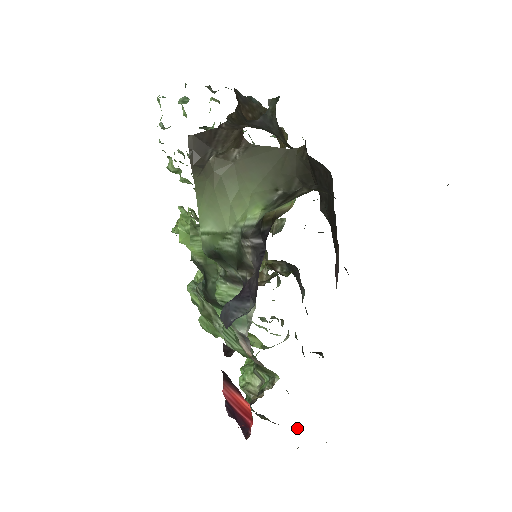
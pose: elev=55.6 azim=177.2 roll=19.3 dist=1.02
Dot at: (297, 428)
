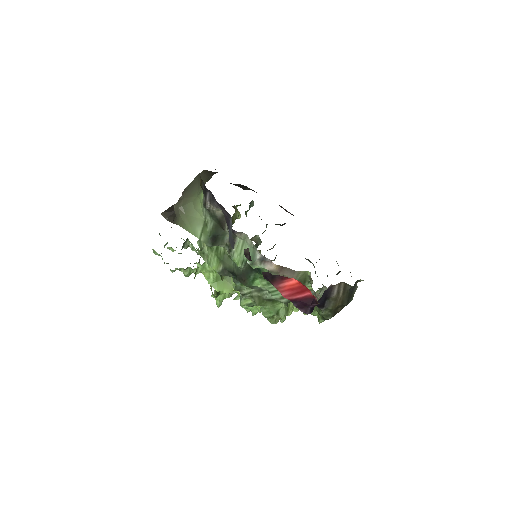
Dot at: (348, 286)
